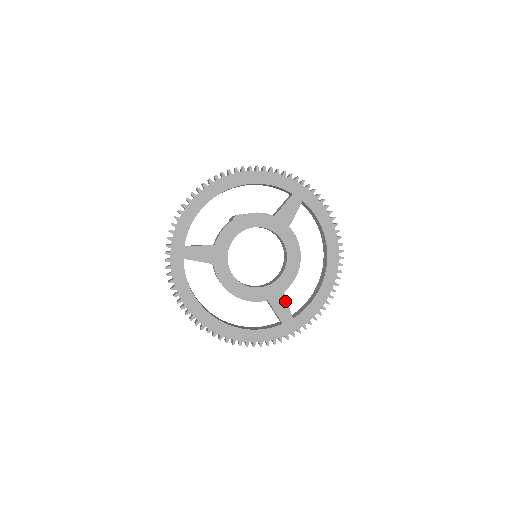
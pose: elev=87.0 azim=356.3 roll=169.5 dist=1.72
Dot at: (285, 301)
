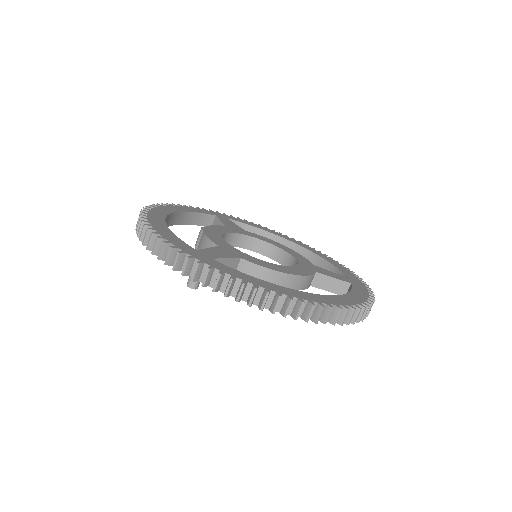
Dot at: (324, 270)
